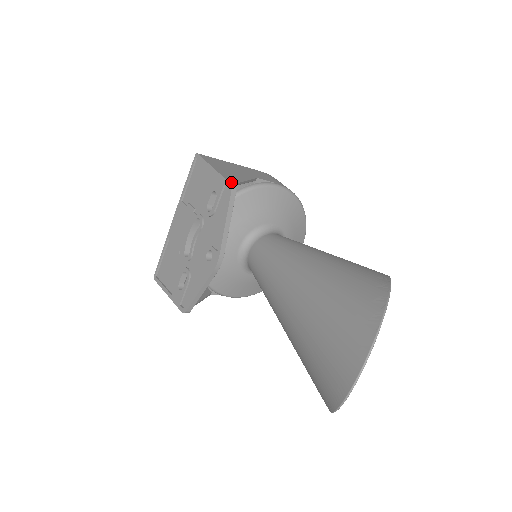
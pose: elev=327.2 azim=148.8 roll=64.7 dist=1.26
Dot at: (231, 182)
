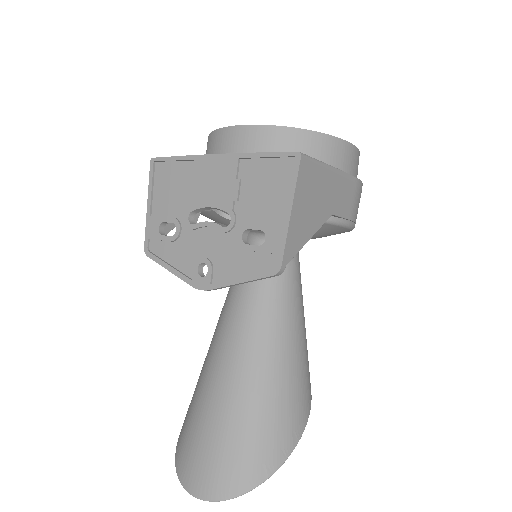
Dot at: (284, 263)
